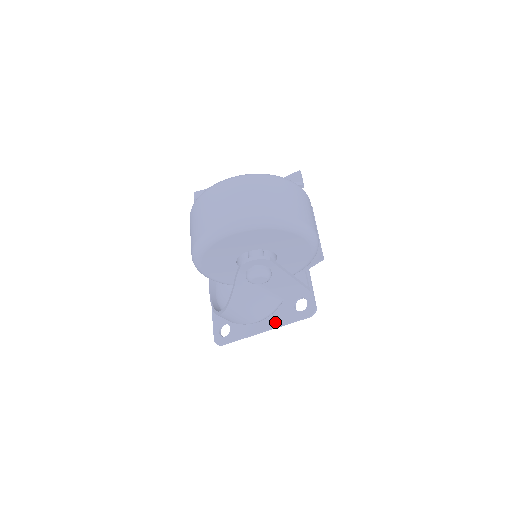
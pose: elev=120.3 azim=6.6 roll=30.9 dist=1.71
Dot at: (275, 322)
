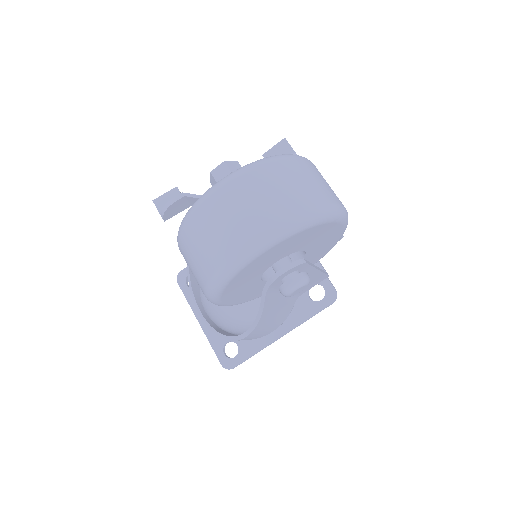
Dot at: (293, 322)
